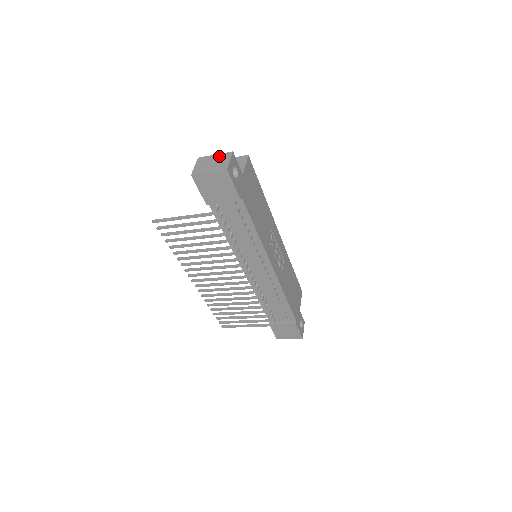
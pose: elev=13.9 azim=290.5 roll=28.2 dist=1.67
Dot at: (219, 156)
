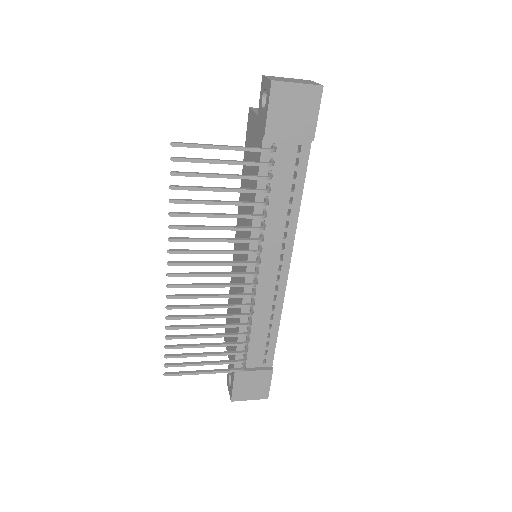
Dot at: (296, 79)
